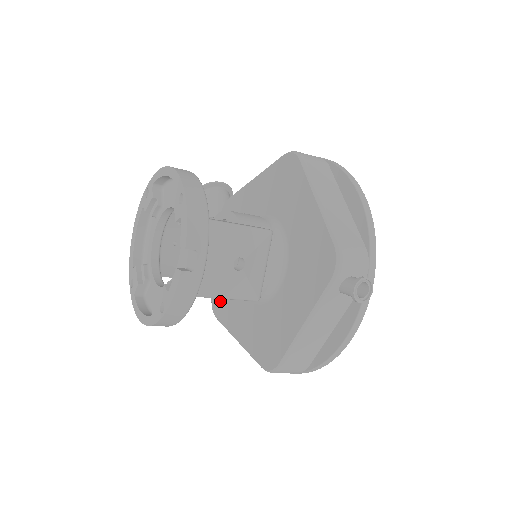
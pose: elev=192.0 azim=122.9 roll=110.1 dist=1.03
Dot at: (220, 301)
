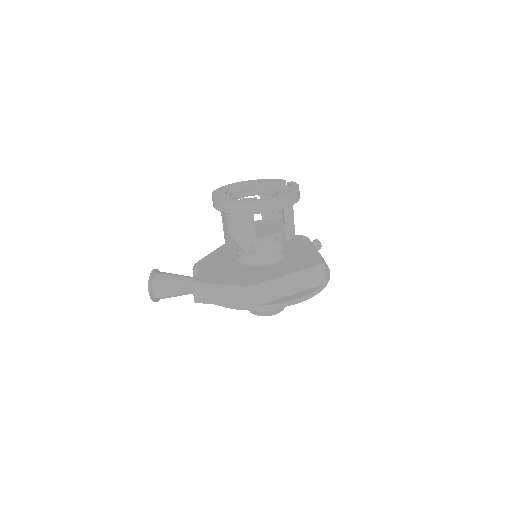
Dot at: (248, 279)
